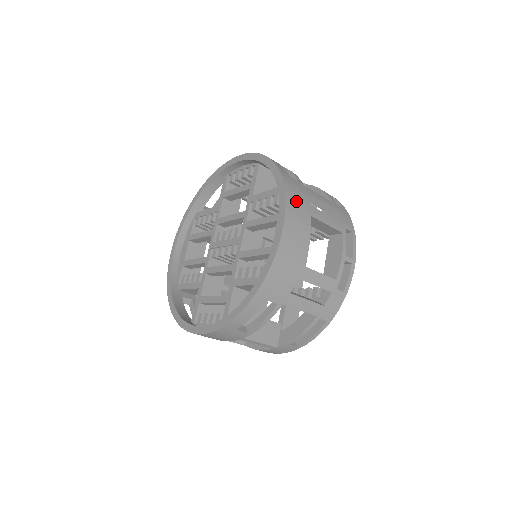
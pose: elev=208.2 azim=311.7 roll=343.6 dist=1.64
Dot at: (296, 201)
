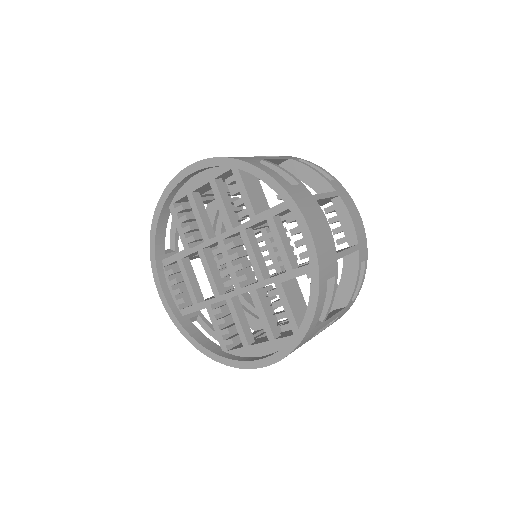
Dot at: occluded
